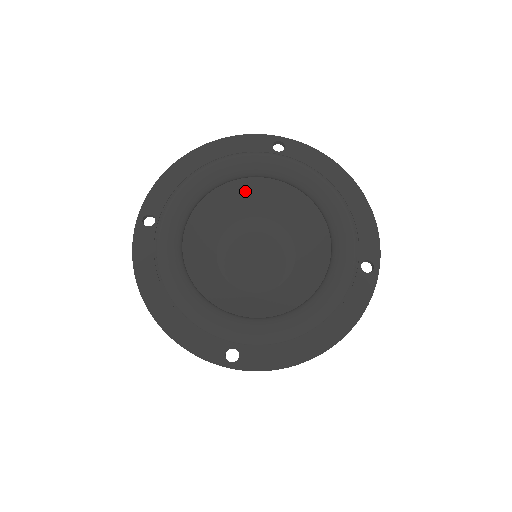
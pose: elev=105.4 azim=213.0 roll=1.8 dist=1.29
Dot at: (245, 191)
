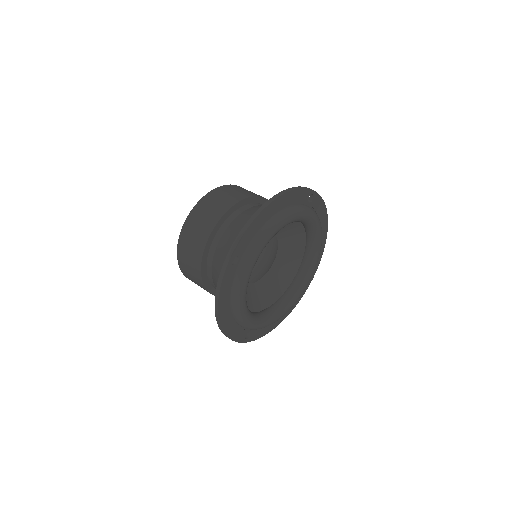
Dot at: occluded
